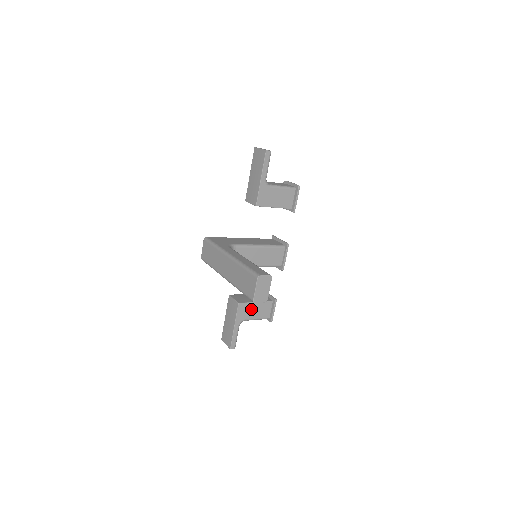
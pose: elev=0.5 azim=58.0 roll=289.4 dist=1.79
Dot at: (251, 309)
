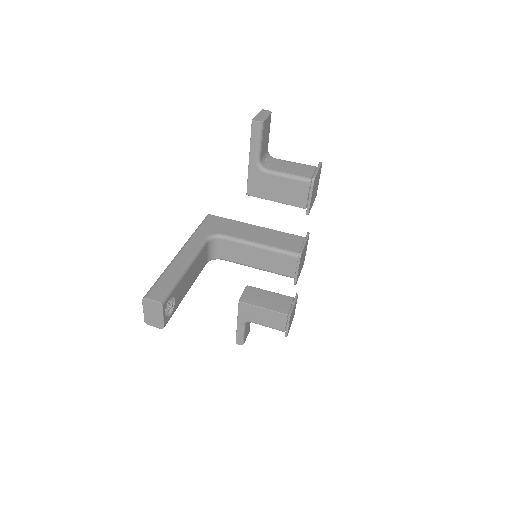
Dot at: (257, 313)
